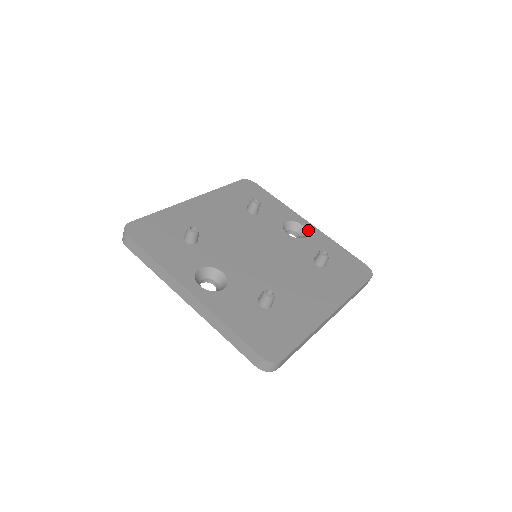
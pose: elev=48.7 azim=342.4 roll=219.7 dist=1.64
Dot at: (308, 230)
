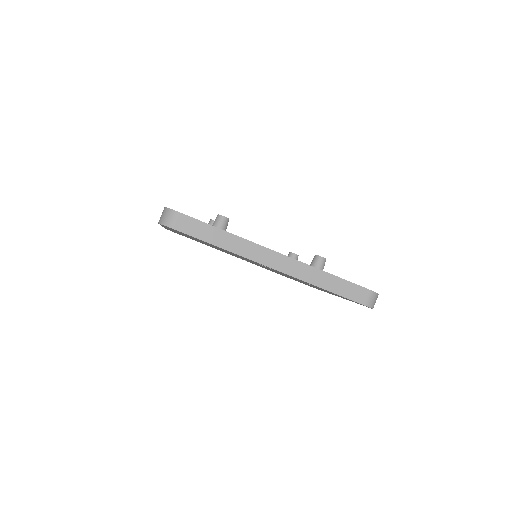
Dot at: occluded
